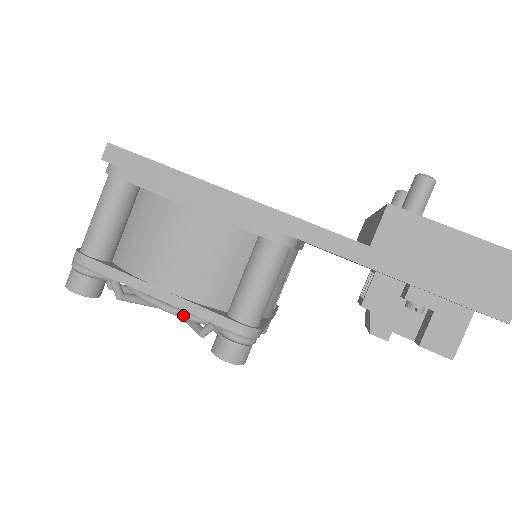
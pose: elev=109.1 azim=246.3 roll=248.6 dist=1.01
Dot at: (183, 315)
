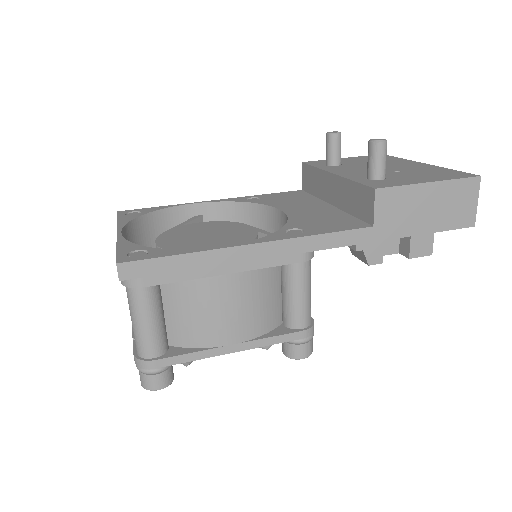
Dot at: occluded
